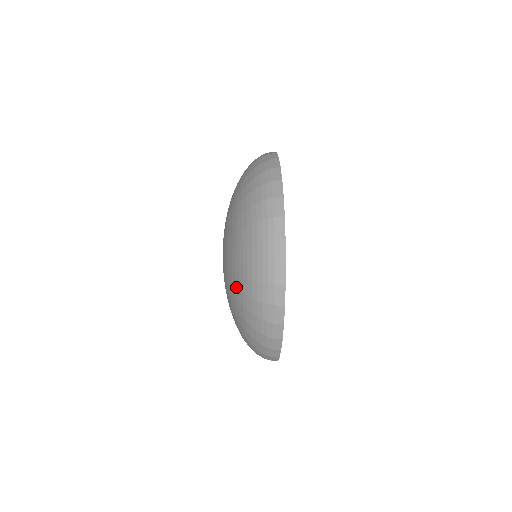
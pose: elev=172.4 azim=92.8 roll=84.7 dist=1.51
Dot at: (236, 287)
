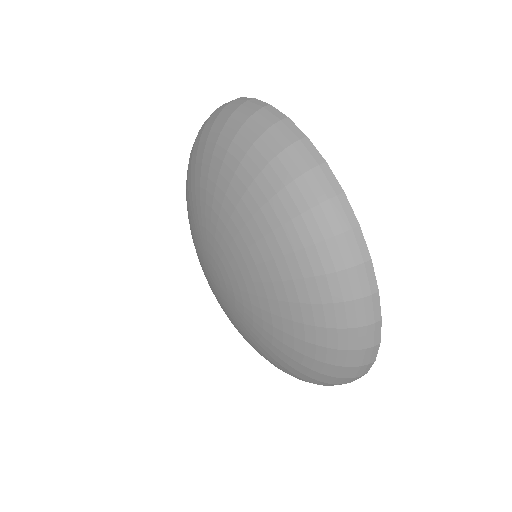
Dot at: (275, 281)
